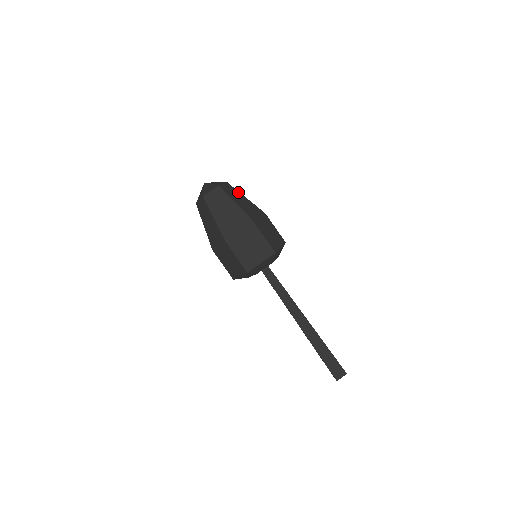
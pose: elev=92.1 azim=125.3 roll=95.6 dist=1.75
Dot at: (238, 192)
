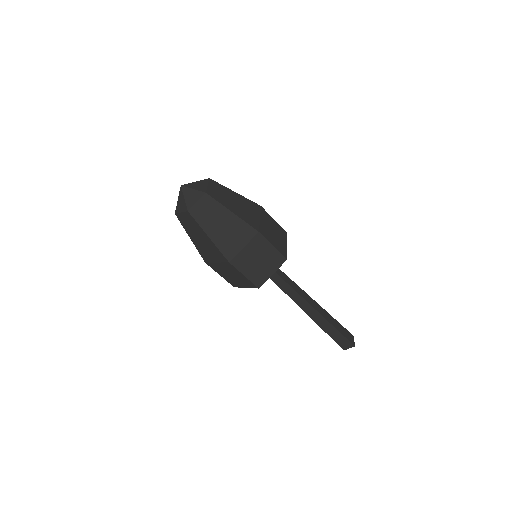
Dot at: occluded
